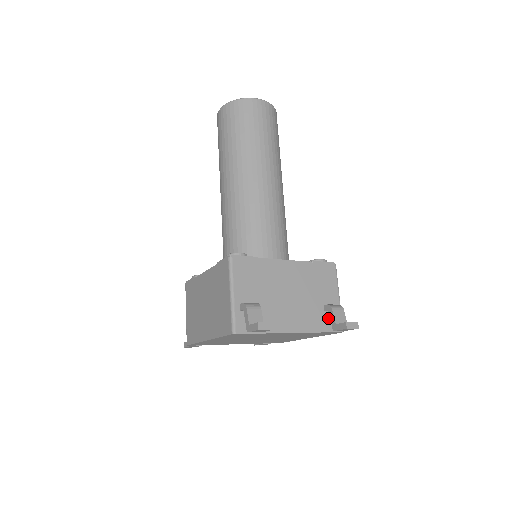
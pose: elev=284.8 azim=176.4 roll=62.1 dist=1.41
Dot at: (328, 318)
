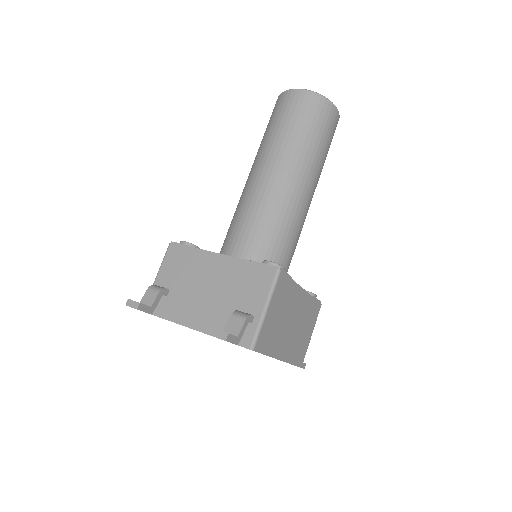
Dot at: occluded
